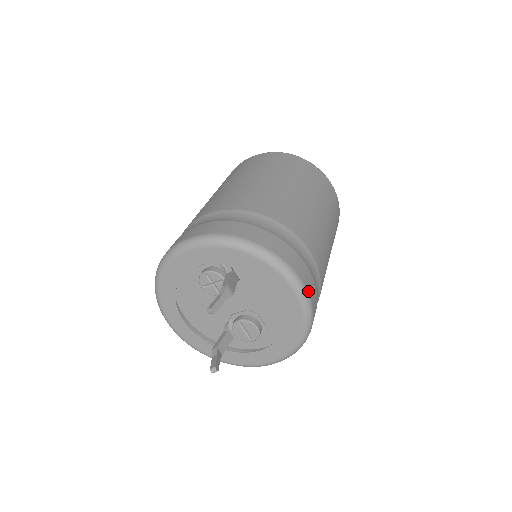
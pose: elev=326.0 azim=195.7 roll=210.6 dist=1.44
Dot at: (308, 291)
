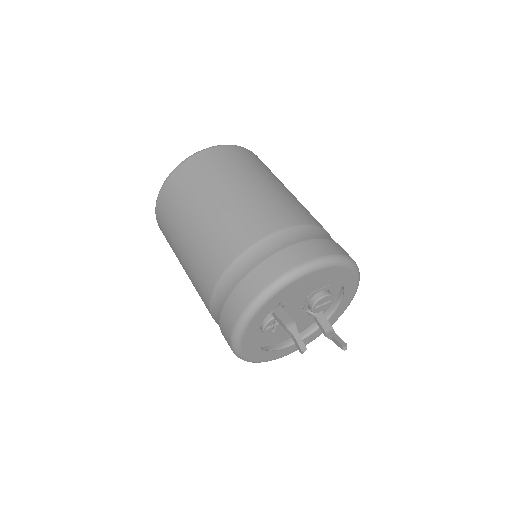
Dot at: (318, 256)
